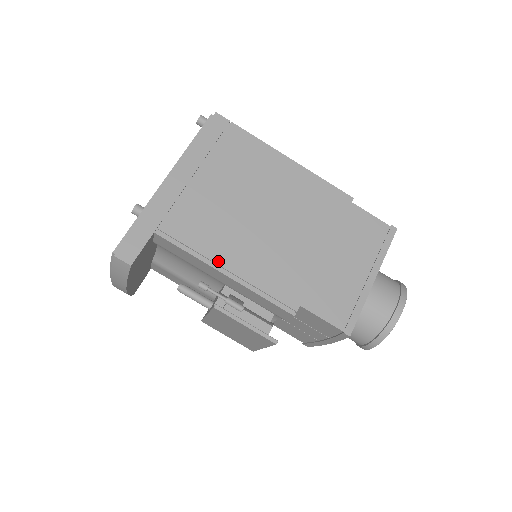
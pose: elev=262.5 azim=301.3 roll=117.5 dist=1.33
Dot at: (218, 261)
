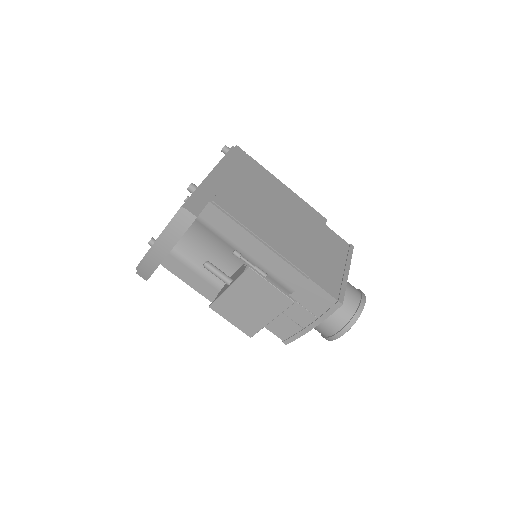
Dot at: (254, 232)
